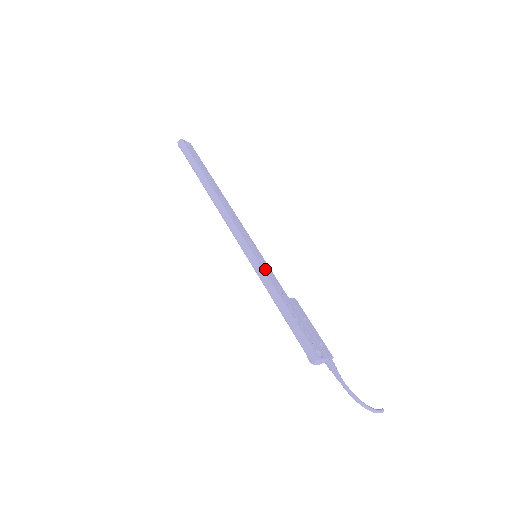
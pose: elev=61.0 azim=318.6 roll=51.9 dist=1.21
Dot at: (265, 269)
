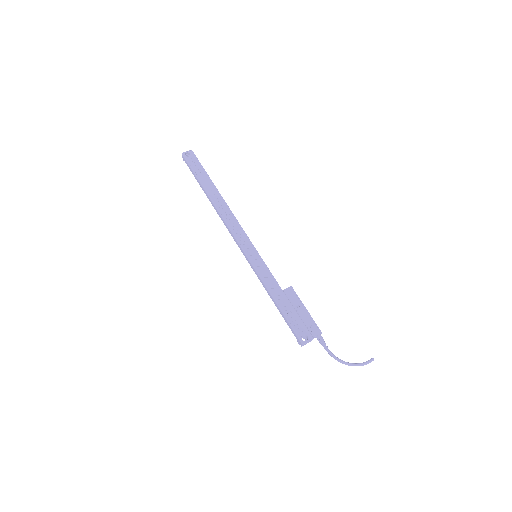
Dot at: (260, 271)
